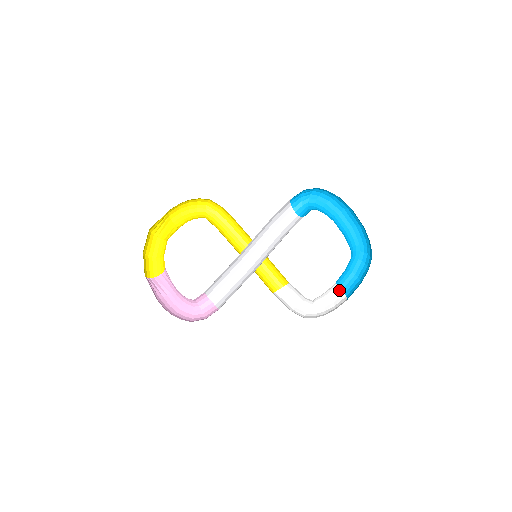
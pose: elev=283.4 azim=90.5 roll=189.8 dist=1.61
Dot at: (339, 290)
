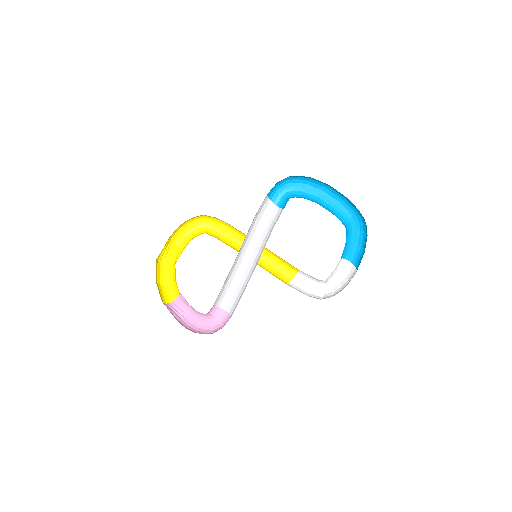
Dot at: (348, 264)
